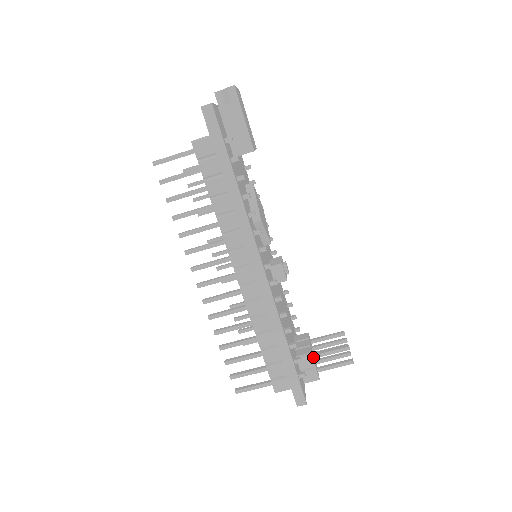
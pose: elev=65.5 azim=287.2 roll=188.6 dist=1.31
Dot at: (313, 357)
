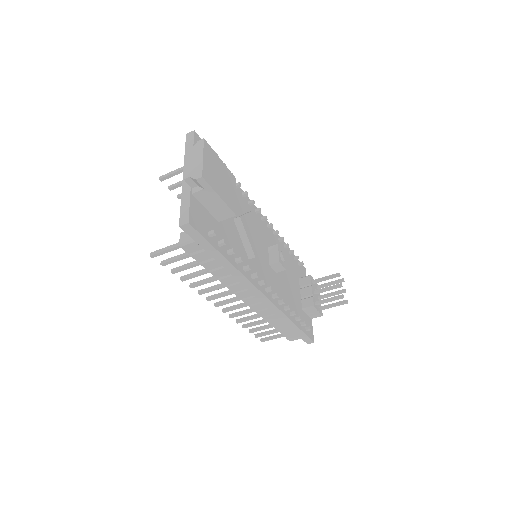
Dot at: (316, 305)
